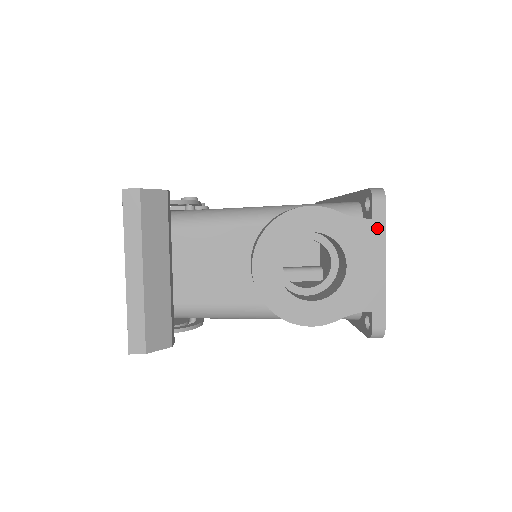
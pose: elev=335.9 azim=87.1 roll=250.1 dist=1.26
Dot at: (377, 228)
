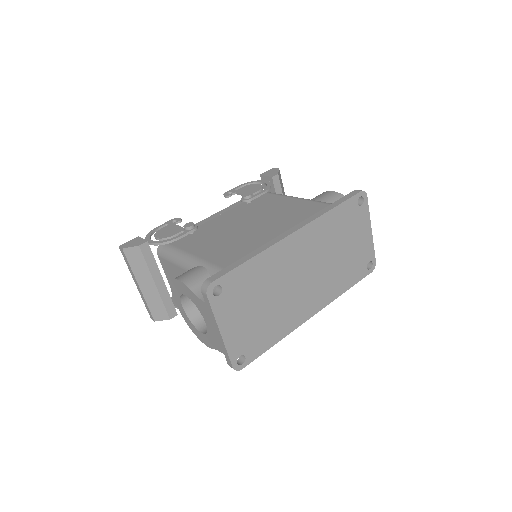
Dot at: (209, 310)
